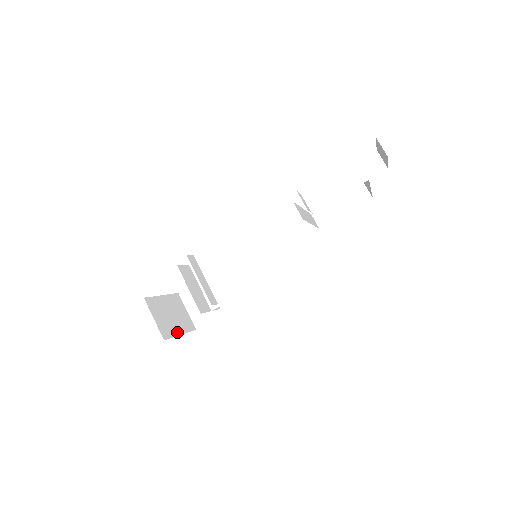
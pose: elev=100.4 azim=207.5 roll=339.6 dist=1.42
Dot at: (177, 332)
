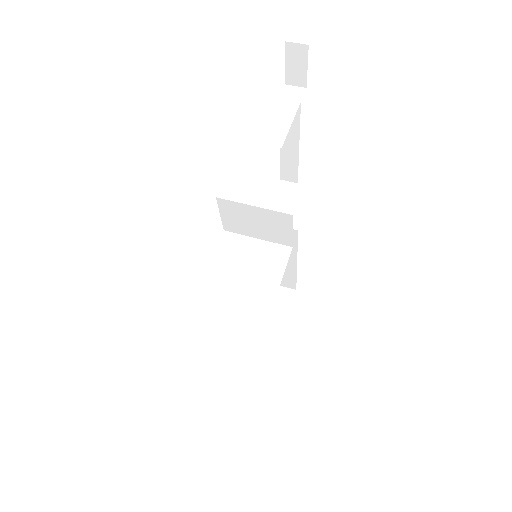
Dot at: occluded
